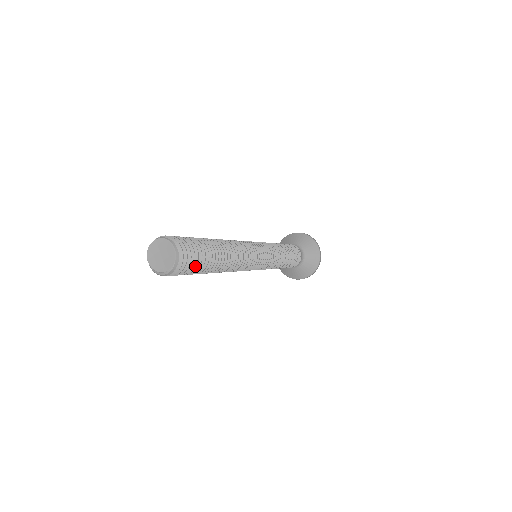
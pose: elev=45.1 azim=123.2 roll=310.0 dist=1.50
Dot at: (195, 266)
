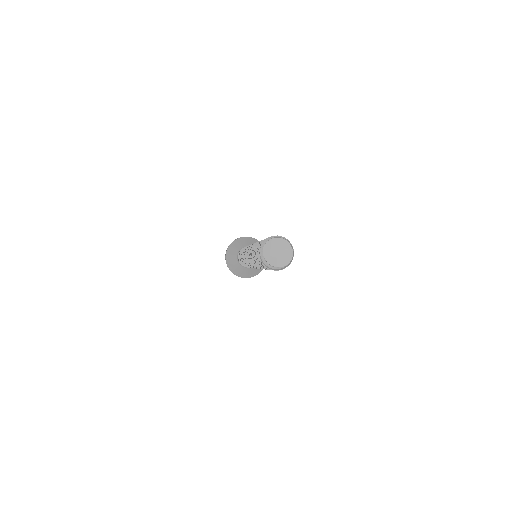
Dot at: occluded
